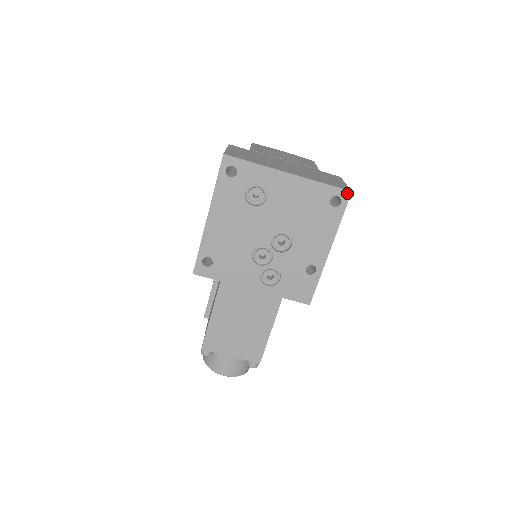
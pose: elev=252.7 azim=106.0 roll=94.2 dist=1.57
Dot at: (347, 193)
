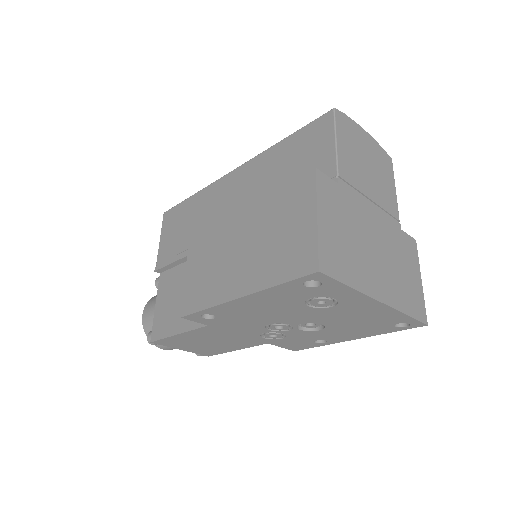
Dot at: (421, 325)
